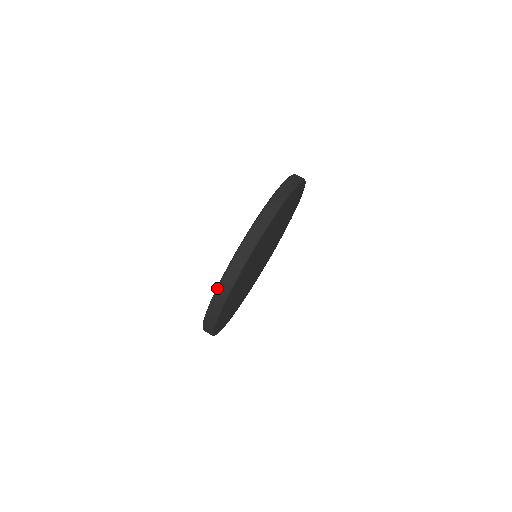
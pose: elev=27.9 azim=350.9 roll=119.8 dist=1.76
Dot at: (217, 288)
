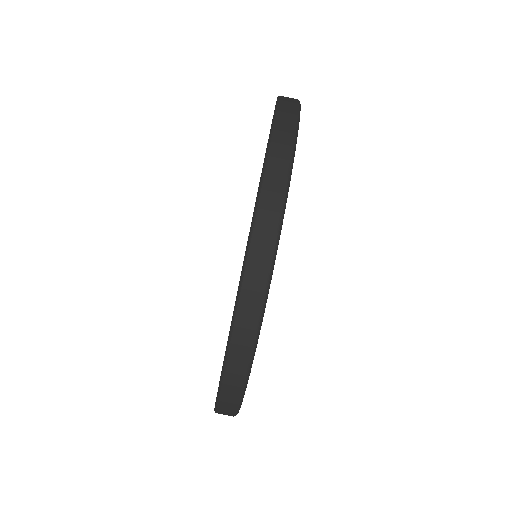
Dot at: (220, 384)
